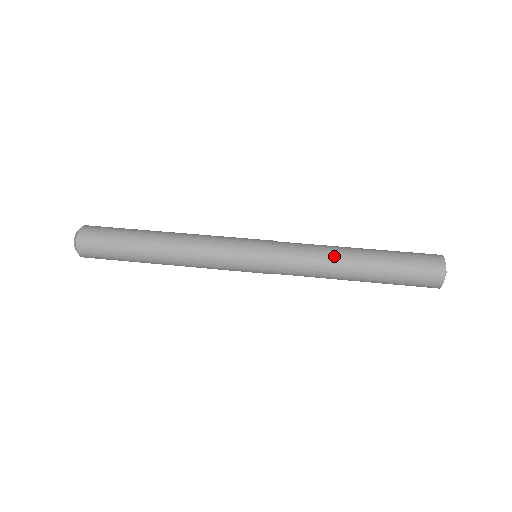
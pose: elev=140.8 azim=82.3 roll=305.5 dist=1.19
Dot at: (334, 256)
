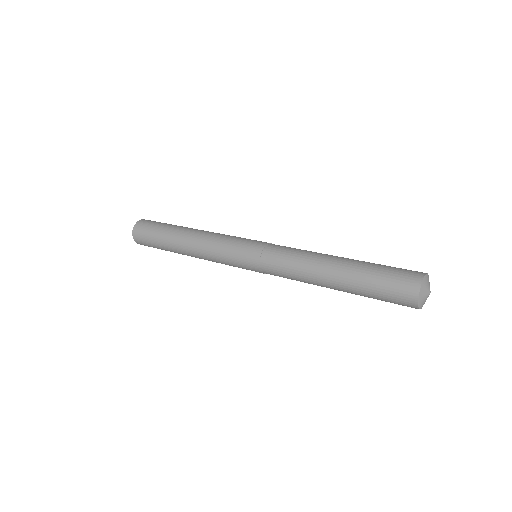
Dot at: (318, 255)
